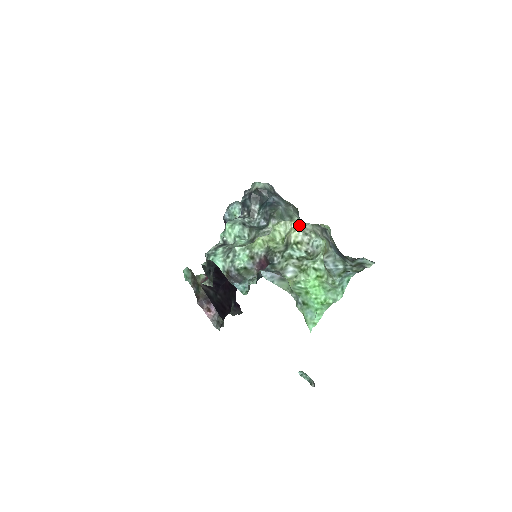
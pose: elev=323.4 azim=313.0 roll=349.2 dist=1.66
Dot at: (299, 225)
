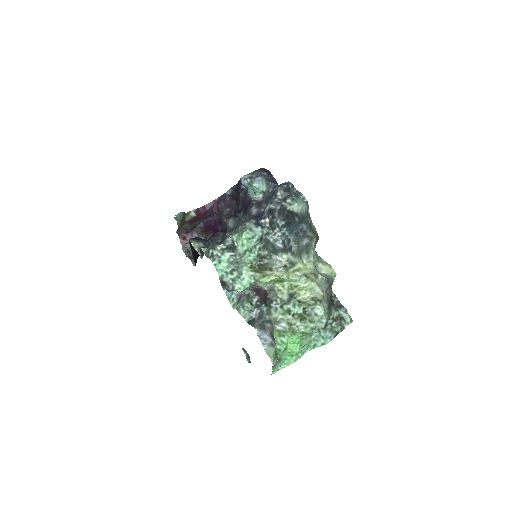
Dot at: (312, 286)
